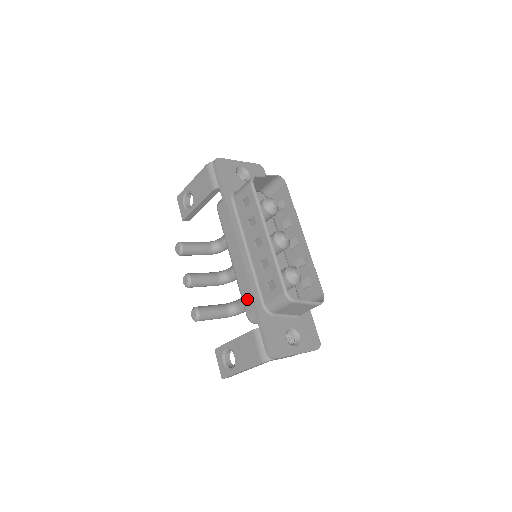
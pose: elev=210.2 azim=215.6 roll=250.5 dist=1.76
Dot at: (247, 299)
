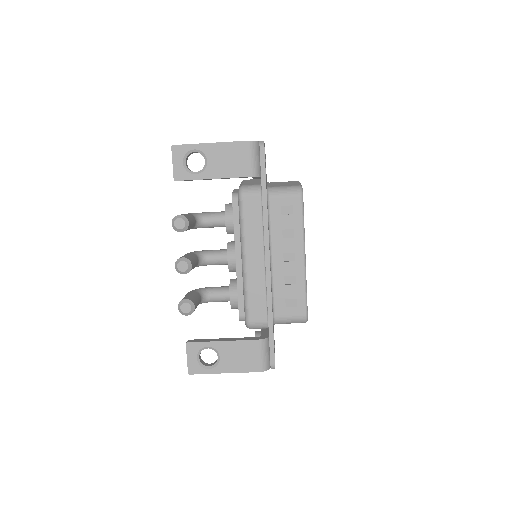
Dot at: (256, 307)
